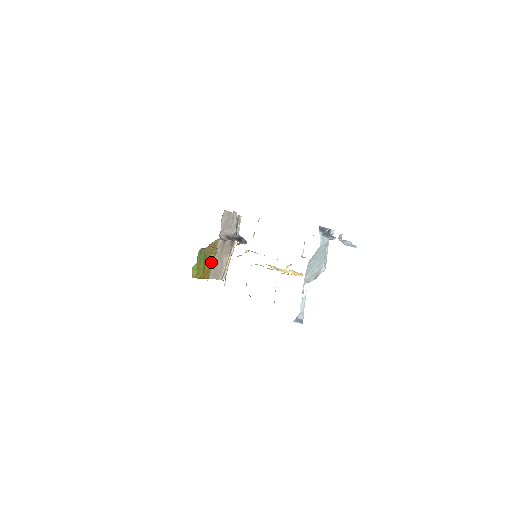
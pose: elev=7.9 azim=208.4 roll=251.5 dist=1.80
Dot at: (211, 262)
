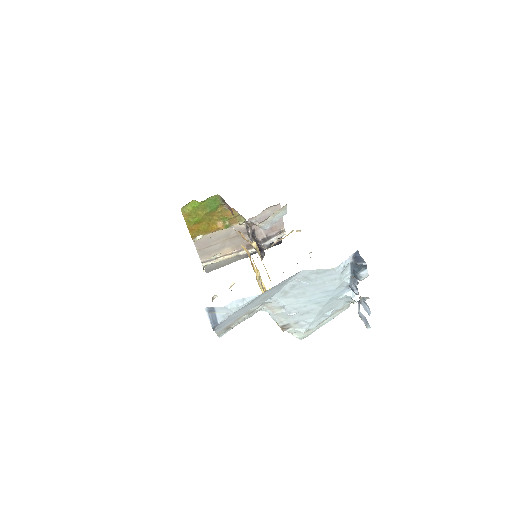
Dot at: (213, 228)
